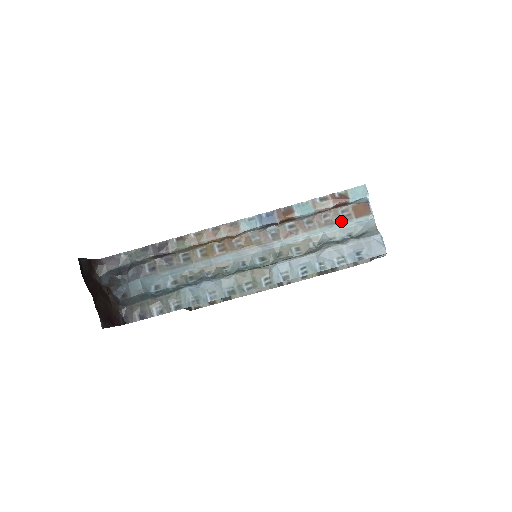
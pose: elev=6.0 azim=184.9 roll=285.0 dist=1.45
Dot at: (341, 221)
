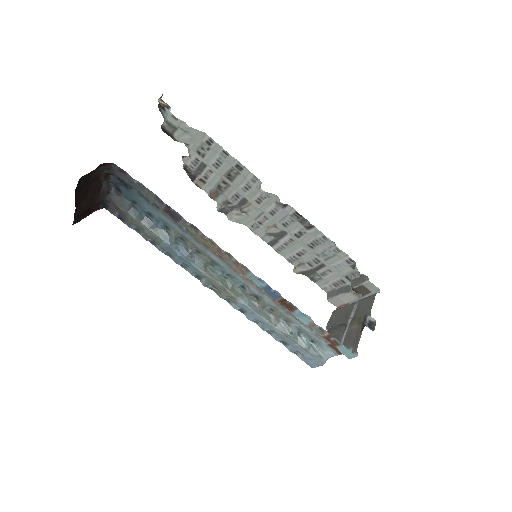
Dot at: (317, 336)
